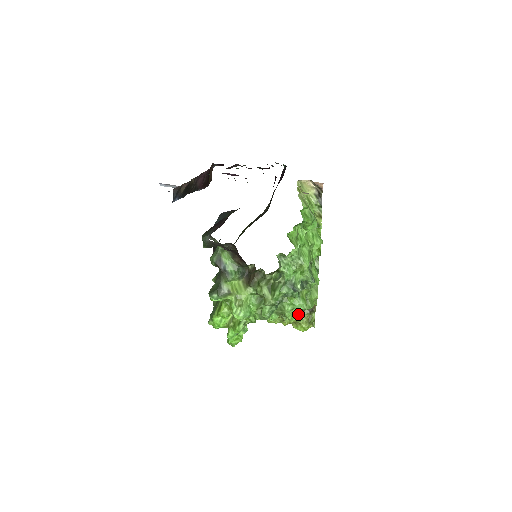
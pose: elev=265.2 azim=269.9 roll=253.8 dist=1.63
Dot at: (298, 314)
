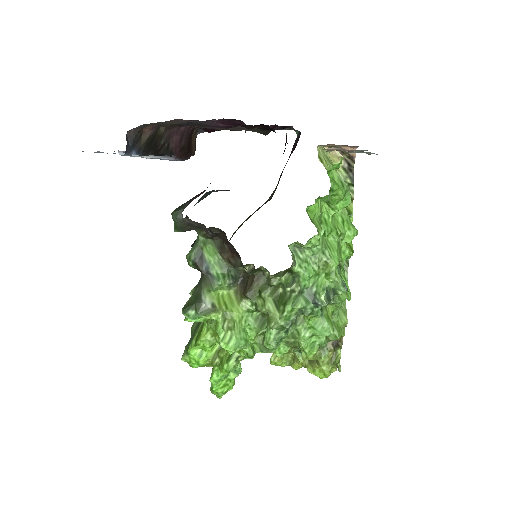
Dot at: (320, 344)
